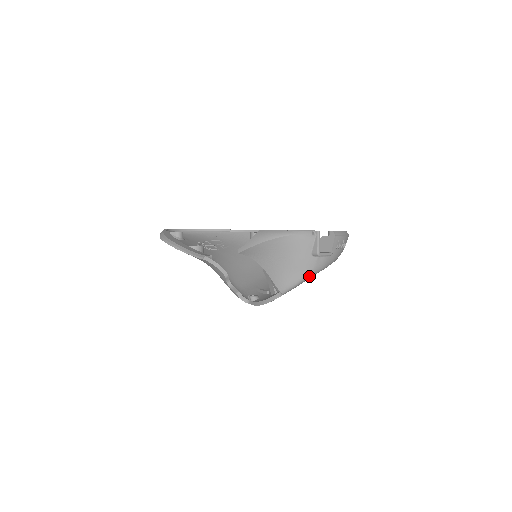
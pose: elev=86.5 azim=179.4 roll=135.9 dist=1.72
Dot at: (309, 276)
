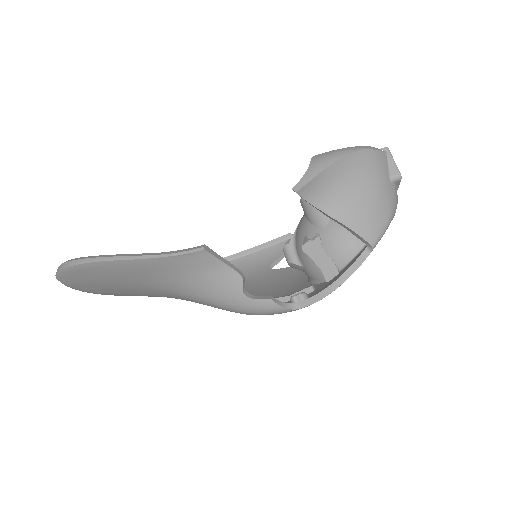
Dot at: (393, 215)
